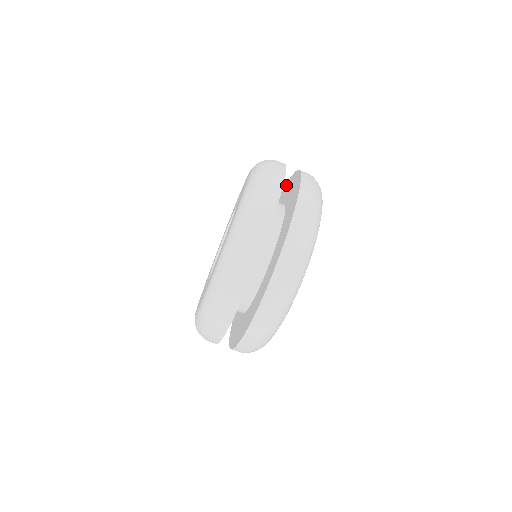
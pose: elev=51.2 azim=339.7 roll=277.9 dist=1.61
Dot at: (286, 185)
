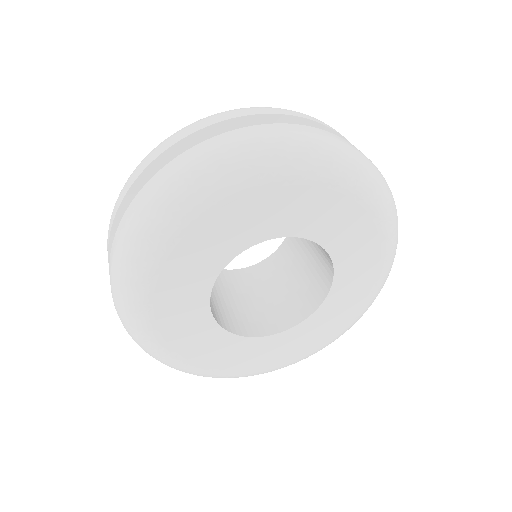
Dot at: occluded
